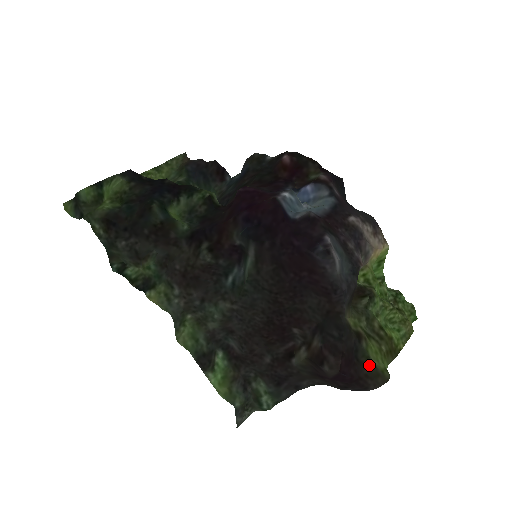
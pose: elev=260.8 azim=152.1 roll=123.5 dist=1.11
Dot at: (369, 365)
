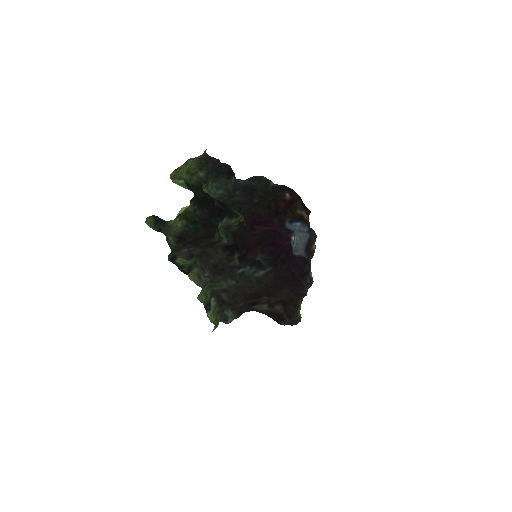
Dot at: (297, 317)
